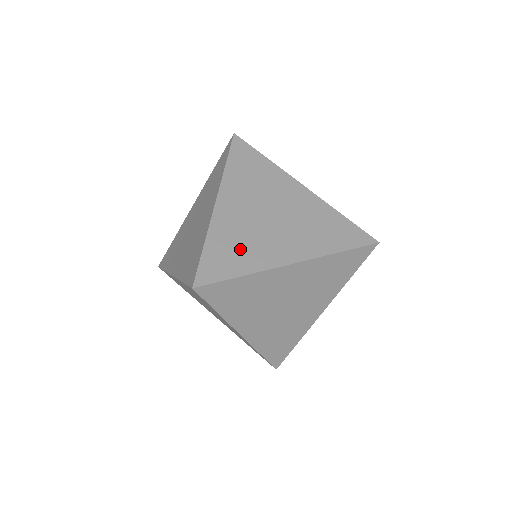
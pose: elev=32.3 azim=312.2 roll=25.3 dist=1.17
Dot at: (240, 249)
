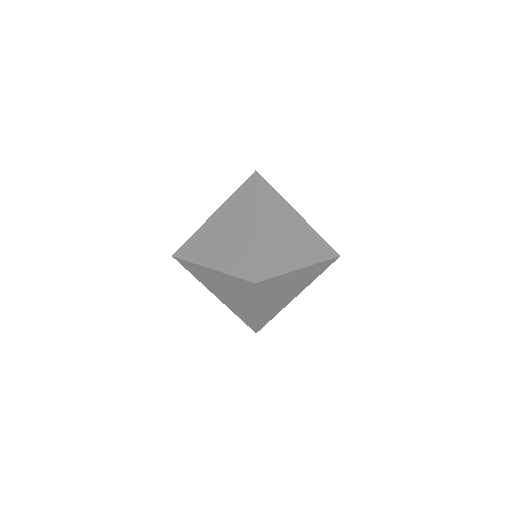
Dot at: (199, 247)
